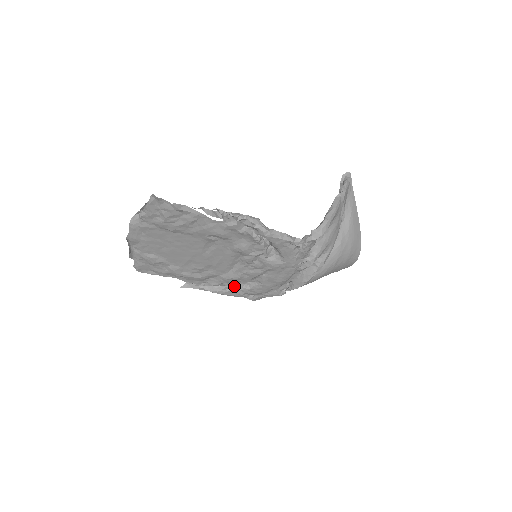
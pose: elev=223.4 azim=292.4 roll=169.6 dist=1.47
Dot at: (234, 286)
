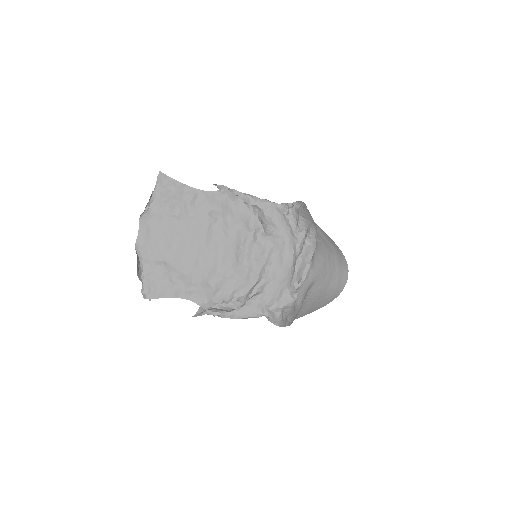
Dot at: (246, 302)
